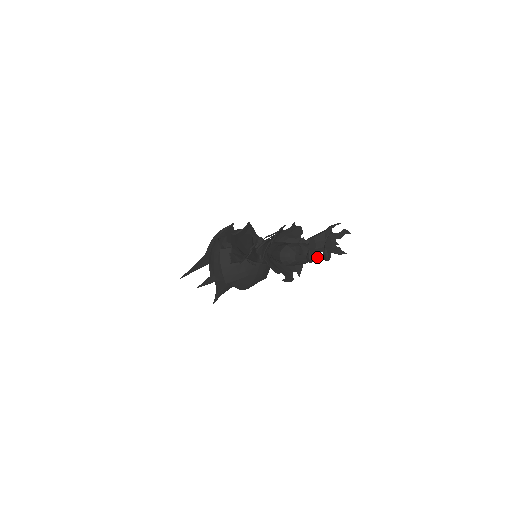
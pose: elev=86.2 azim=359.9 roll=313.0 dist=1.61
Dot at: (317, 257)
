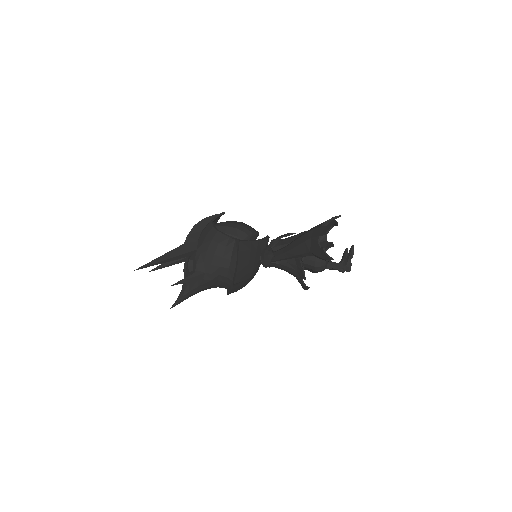
Dot at: occluded
